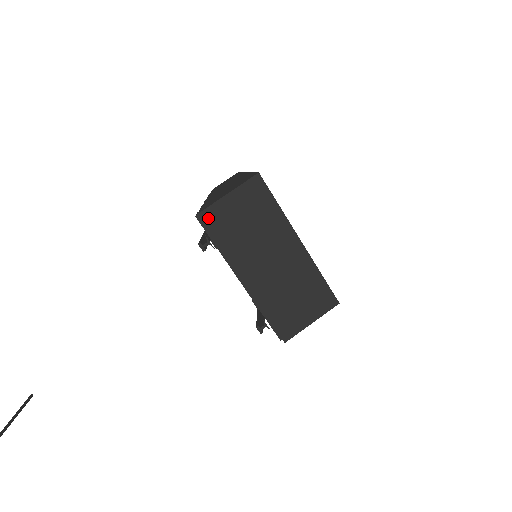
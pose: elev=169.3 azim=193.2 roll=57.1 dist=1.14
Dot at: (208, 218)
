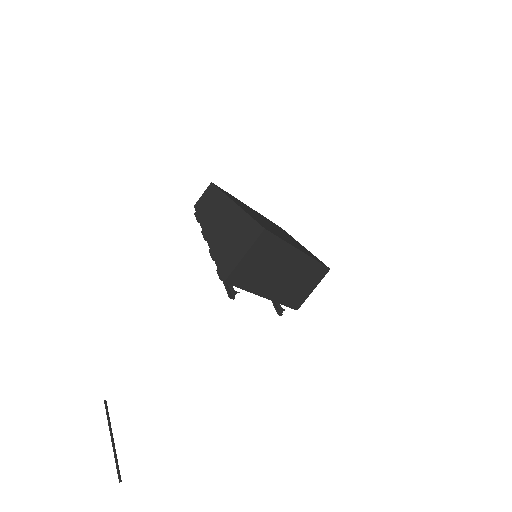
Dot at: (233, 279)
